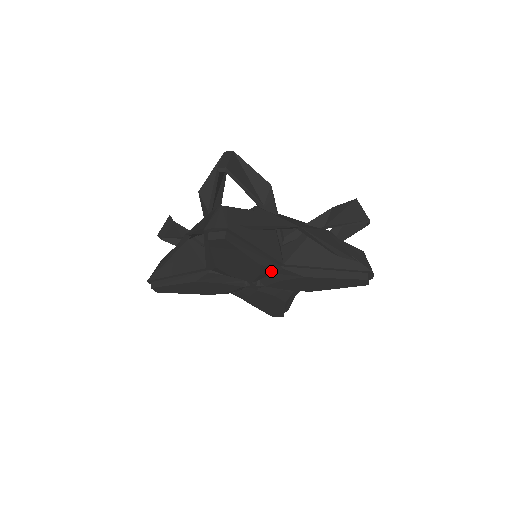
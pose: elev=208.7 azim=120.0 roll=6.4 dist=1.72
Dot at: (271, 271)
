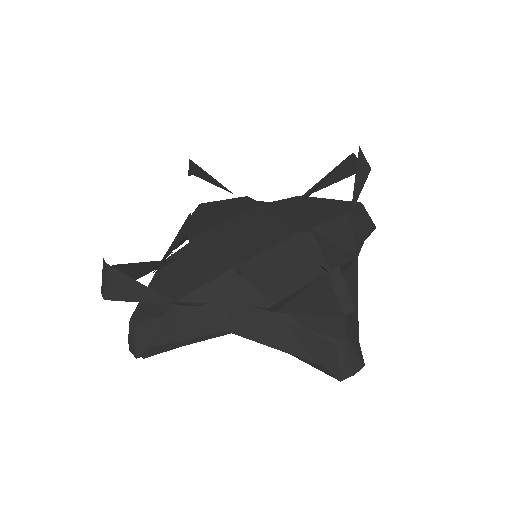
Dot at: occluded
